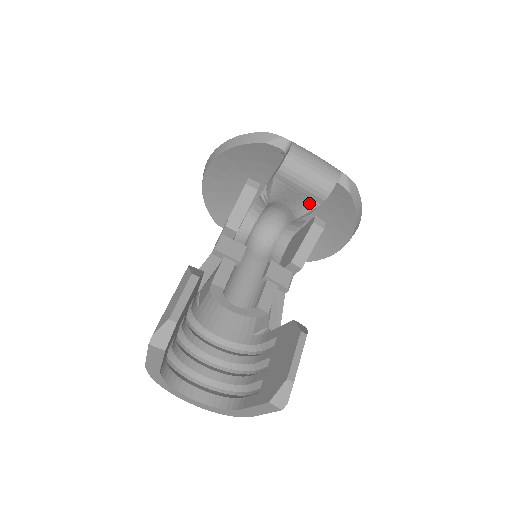
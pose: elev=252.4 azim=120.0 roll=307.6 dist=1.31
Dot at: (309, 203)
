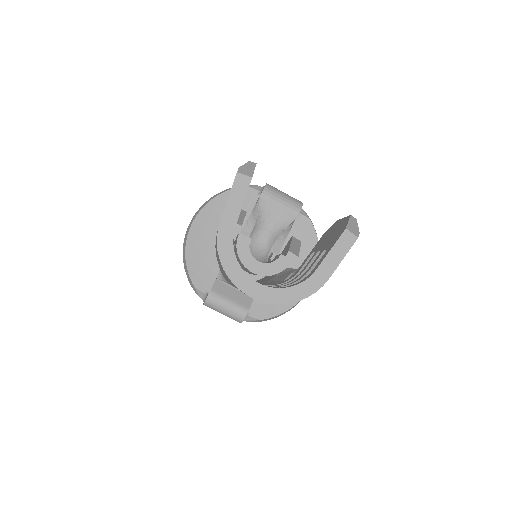
Dot at: (287, 218)
